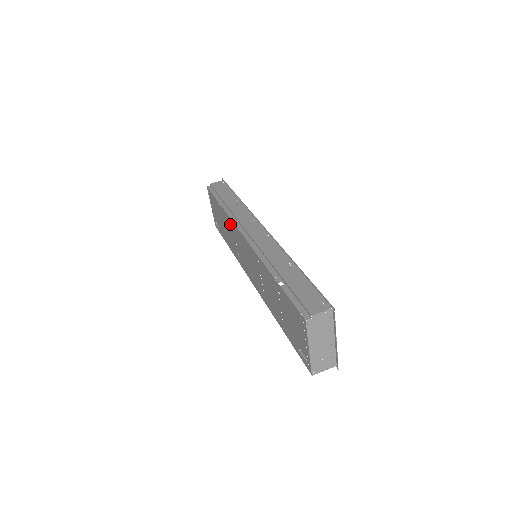
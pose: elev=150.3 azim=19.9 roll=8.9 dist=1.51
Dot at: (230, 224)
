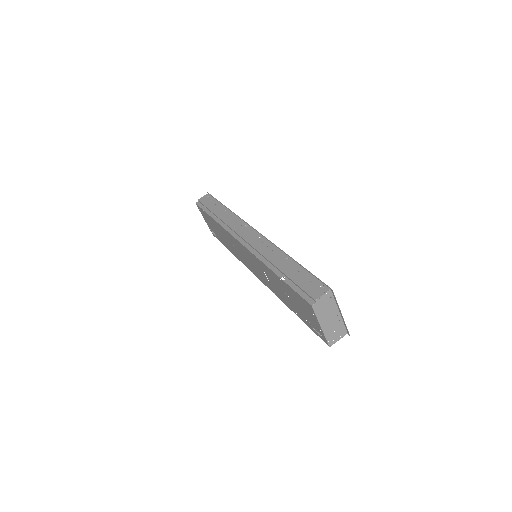
Dot at: (226, 233)
